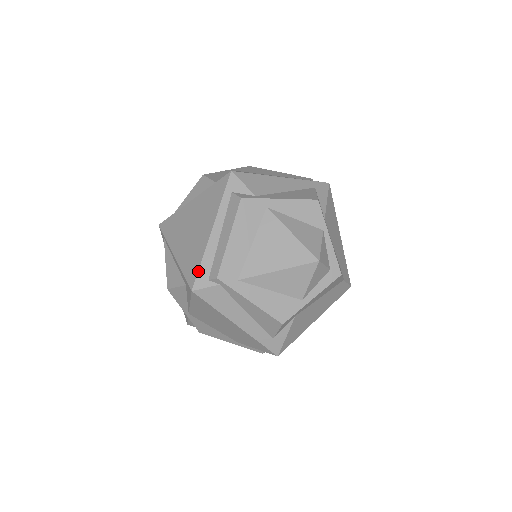
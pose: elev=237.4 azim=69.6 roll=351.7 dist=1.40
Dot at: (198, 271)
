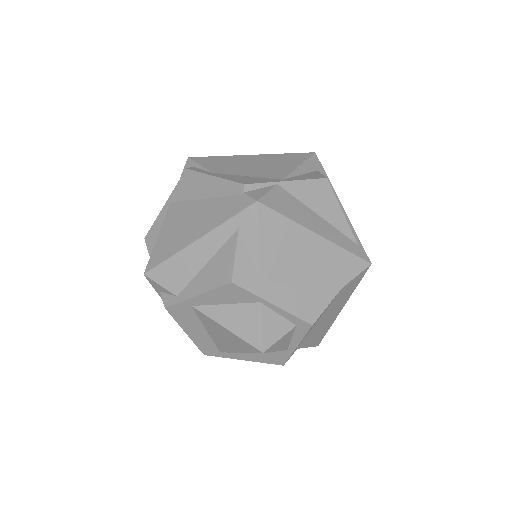
Dot at: occluded
